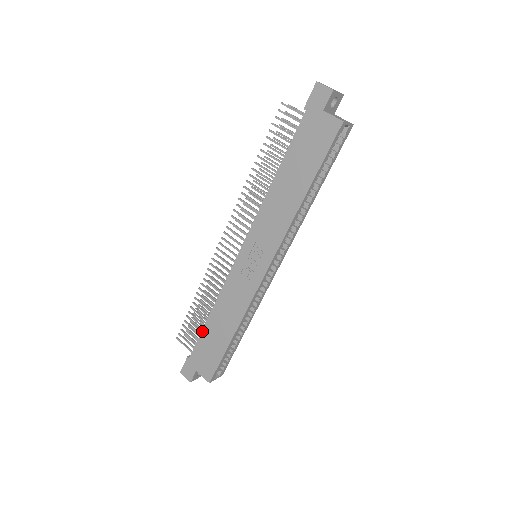
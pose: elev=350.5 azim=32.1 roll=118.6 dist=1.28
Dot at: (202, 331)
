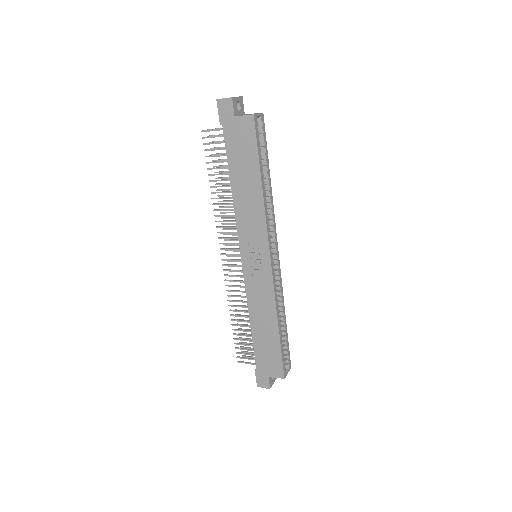
Dot at: (253, 342)
